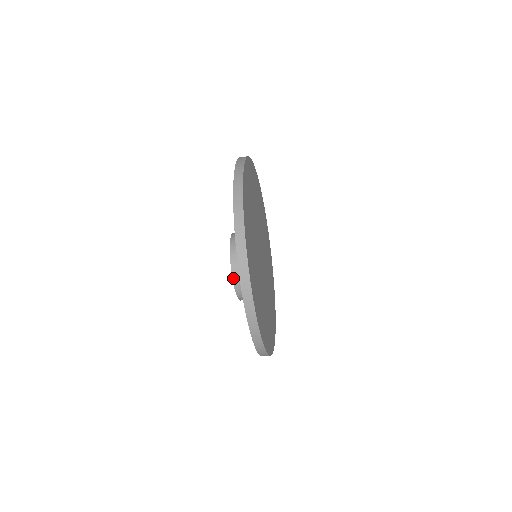
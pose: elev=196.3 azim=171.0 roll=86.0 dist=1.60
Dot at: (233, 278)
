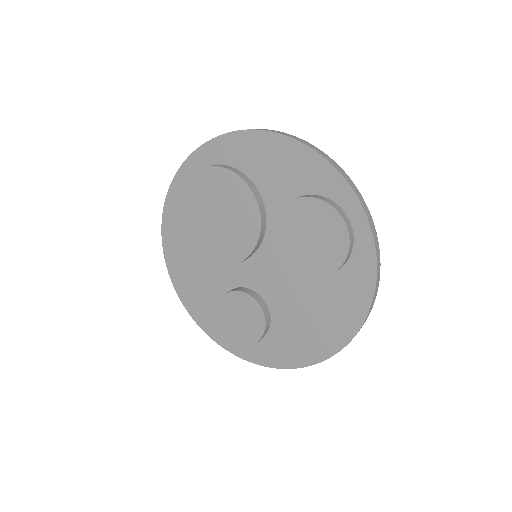
Dot at: (349, 232)
